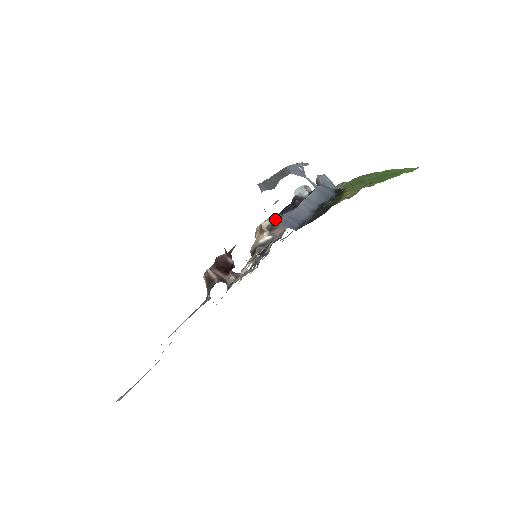
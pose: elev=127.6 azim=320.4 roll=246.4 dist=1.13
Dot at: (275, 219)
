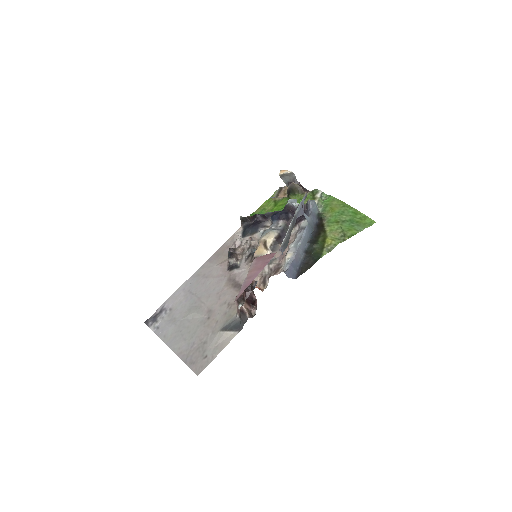
Dot at: (276, 238)
